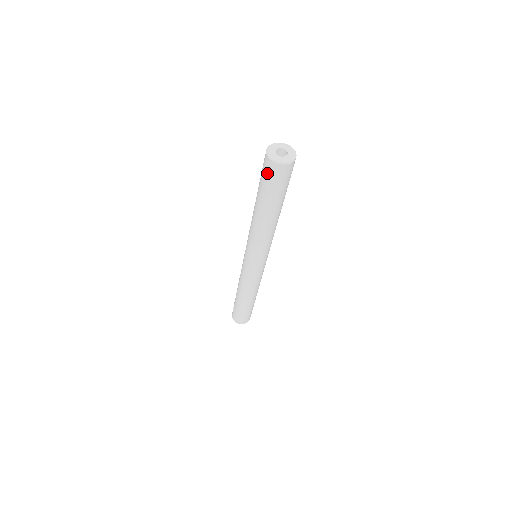
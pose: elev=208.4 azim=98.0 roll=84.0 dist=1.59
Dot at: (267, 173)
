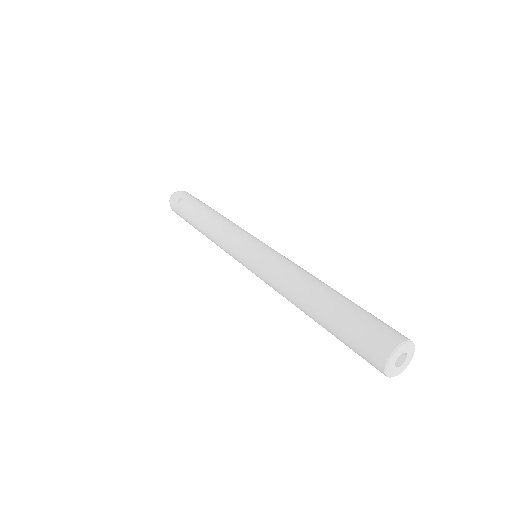
Dot at: (365, 350)
